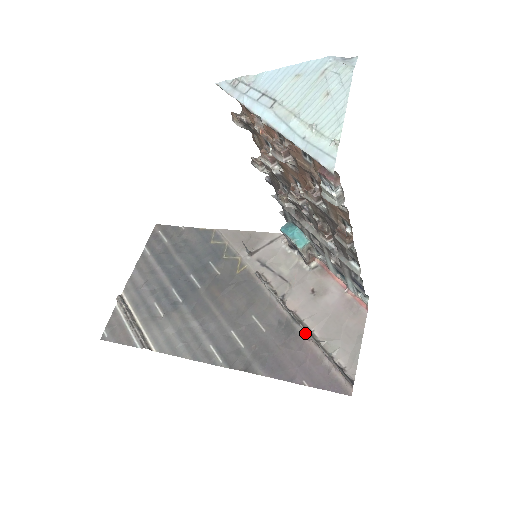
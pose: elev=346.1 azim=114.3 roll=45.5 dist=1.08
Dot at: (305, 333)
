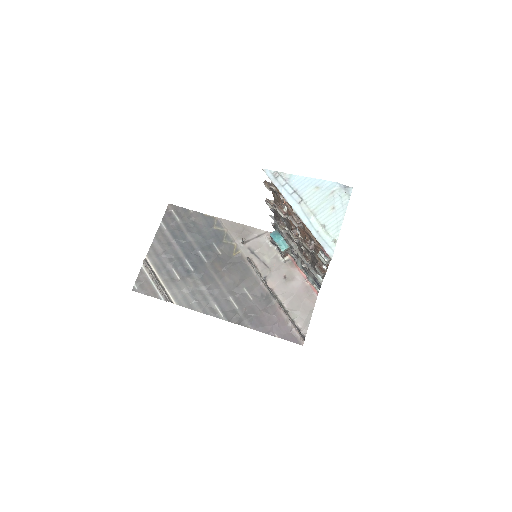
Dot at: (278, 304)
